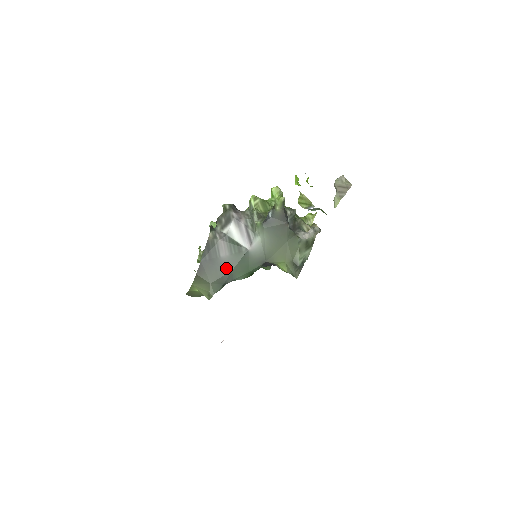
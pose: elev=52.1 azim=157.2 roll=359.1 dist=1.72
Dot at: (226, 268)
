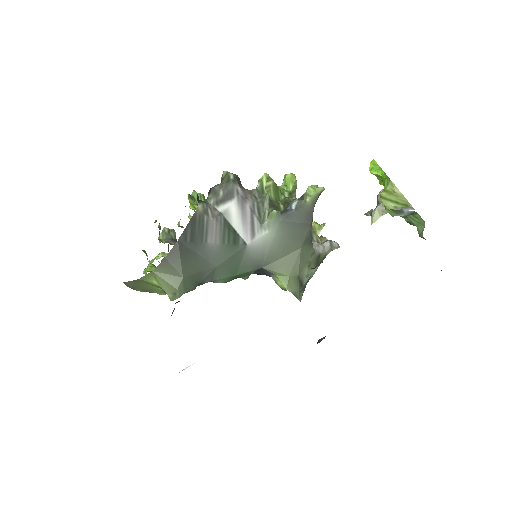
Dot at: (209, 261)
